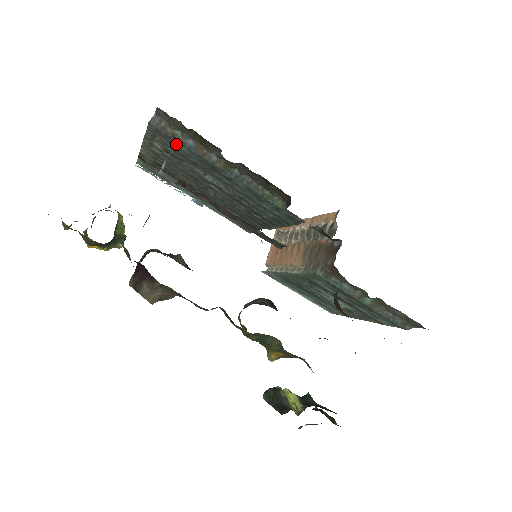
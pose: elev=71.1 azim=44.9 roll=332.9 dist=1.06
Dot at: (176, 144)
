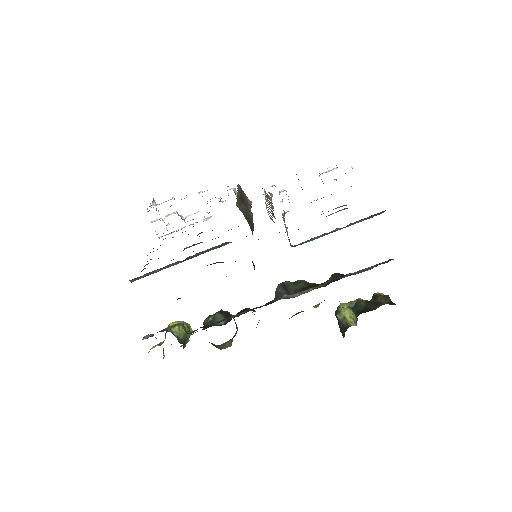
Dot at: occluded
